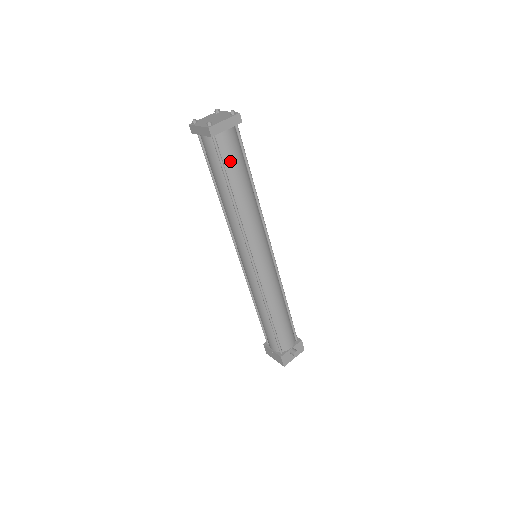
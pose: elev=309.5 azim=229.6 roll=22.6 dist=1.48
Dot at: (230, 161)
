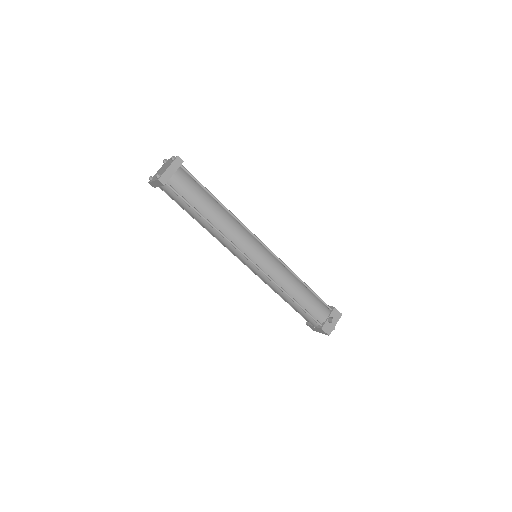
Dot at: (190, 195)
